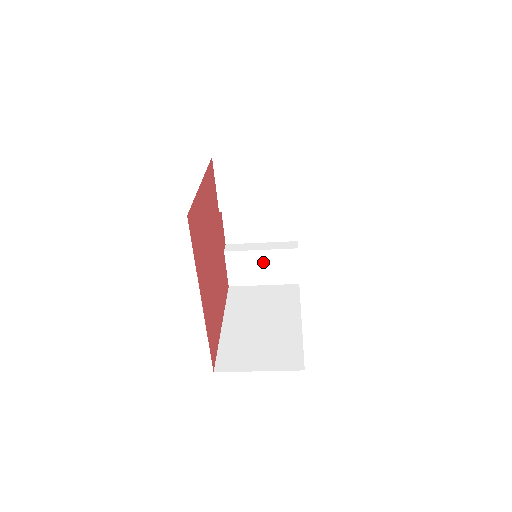
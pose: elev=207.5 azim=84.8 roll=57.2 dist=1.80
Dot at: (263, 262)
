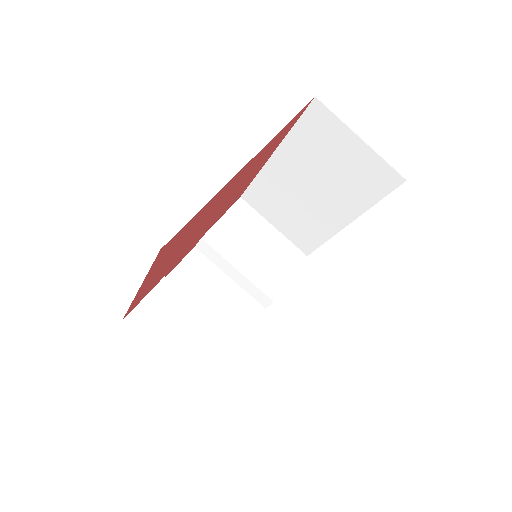
Dot at: (193, 327)
